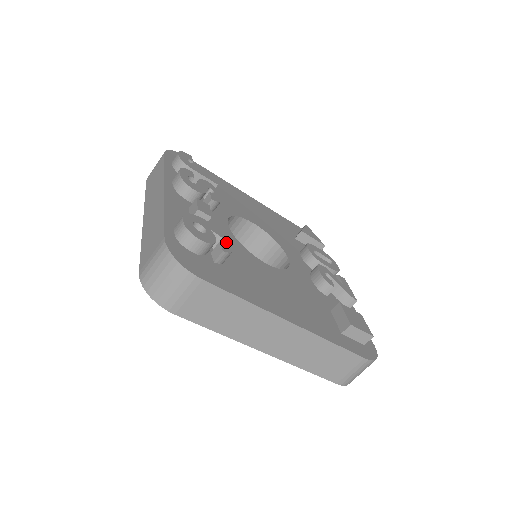
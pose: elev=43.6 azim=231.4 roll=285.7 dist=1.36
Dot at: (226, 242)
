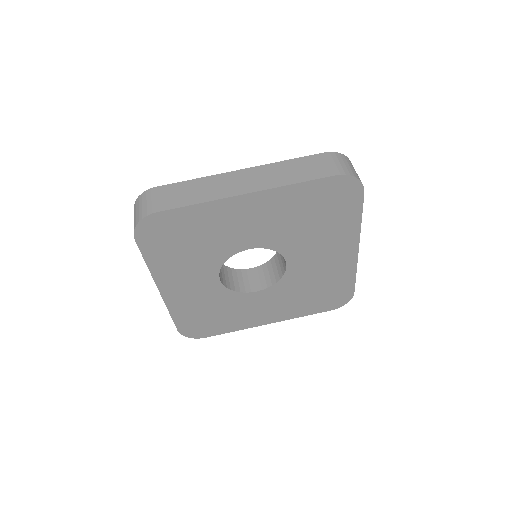
Dot at: occluded
